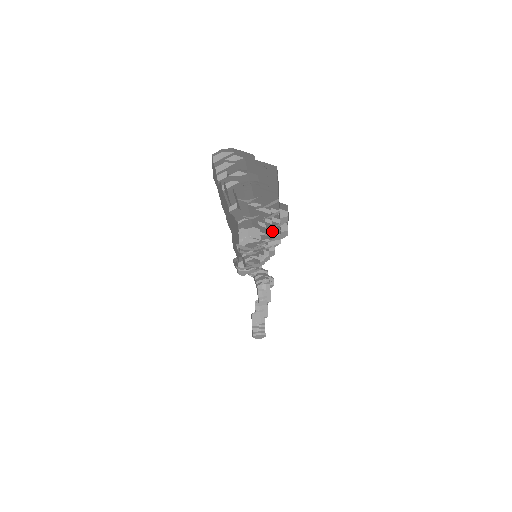
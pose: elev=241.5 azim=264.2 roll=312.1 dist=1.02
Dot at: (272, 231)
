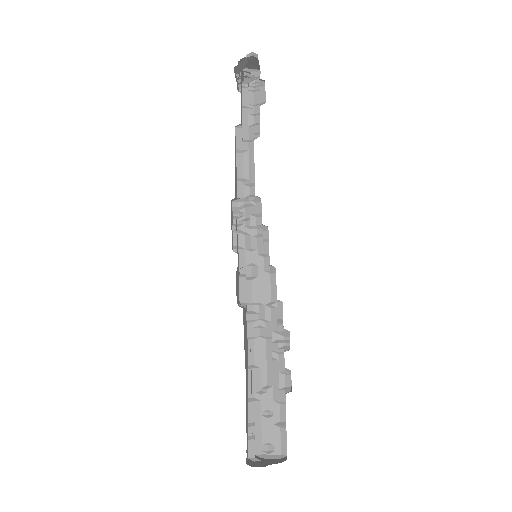
Dot at: occluded
